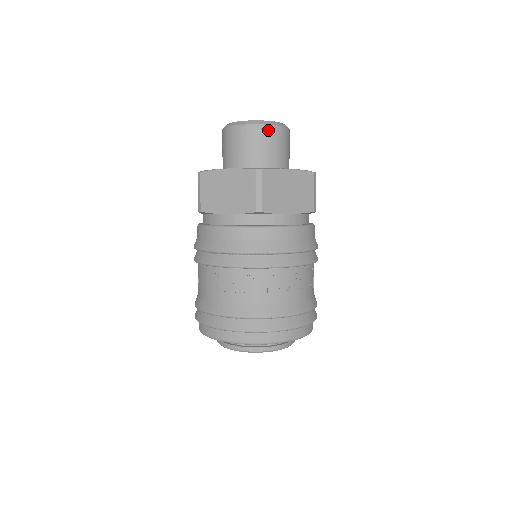
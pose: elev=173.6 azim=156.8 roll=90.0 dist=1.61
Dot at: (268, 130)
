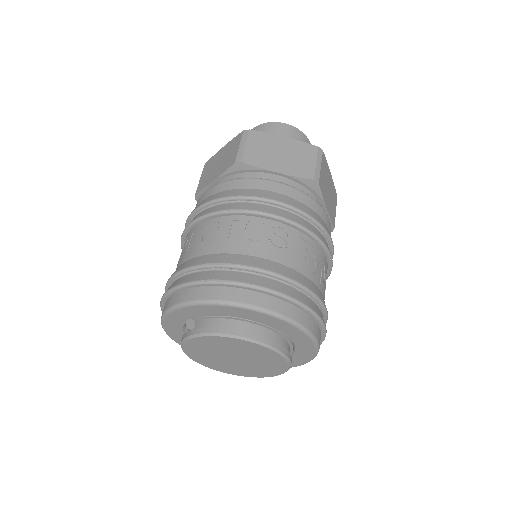
Dot at: (276, 126)
